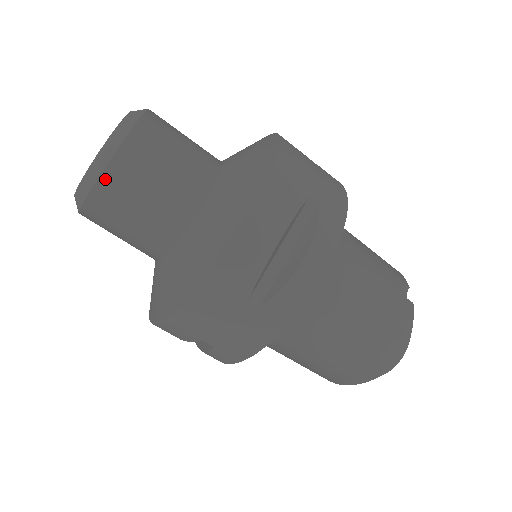
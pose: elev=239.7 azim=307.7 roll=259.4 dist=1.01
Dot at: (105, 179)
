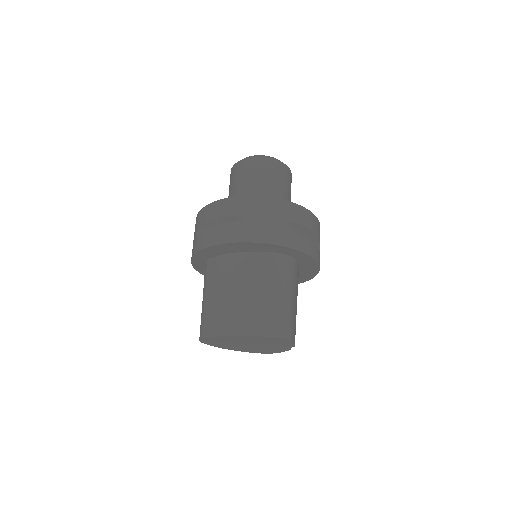
Dot at: (277, 162)
